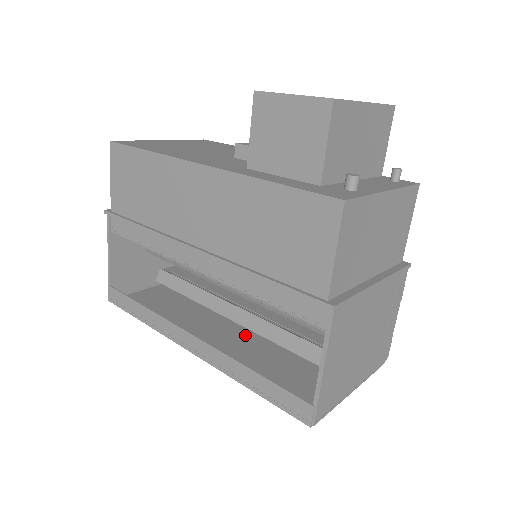
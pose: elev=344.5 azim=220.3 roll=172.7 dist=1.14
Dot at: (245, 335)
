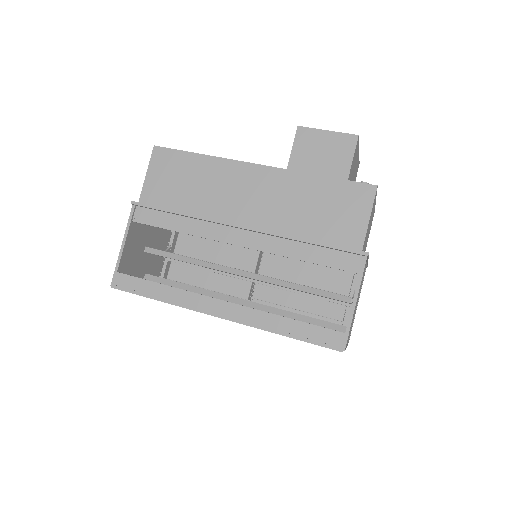
Dot at: occluded
